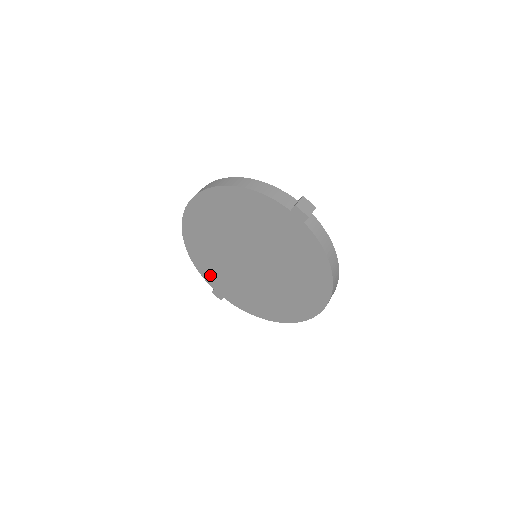
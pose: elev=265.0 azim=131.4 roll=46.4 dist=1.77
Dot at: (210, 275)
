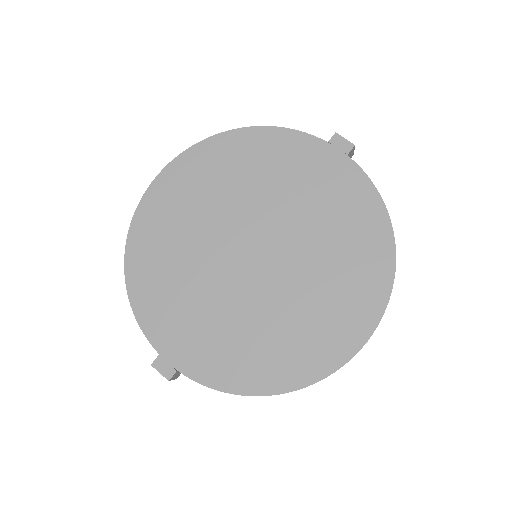
Dot at: (160, 318)
